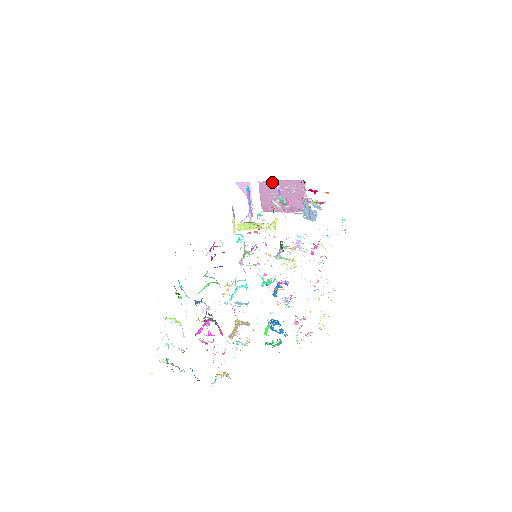
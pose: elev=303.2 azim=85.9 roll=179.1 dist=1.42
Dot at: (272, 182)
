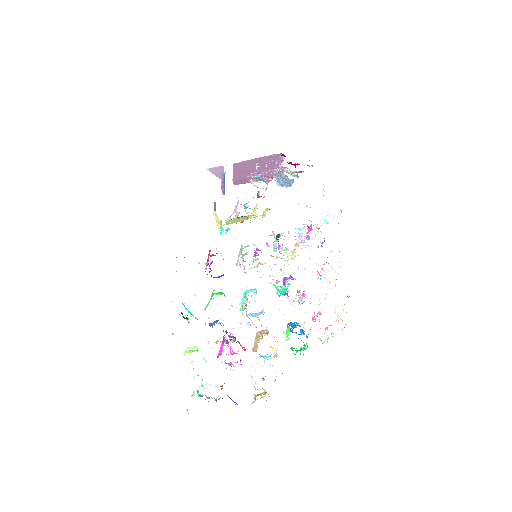
Dot at: (248, 161)
